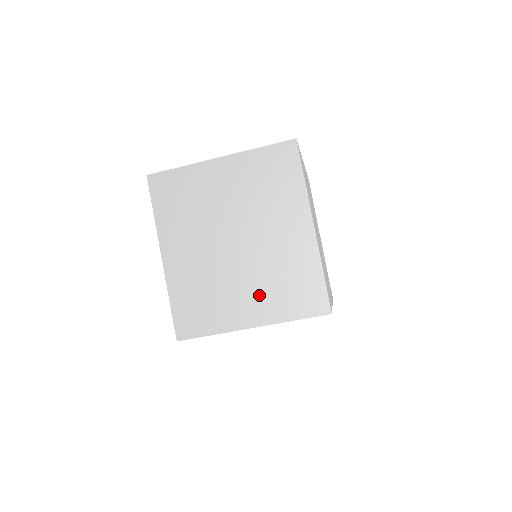
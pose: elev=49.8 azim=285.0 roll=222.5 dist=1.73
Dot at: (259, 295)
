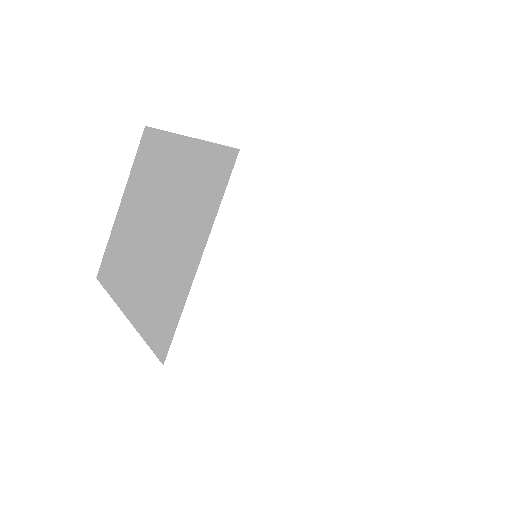
Dot at: (187, 231)
